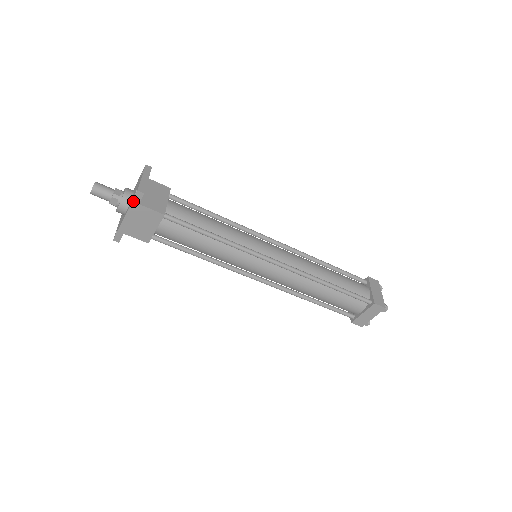
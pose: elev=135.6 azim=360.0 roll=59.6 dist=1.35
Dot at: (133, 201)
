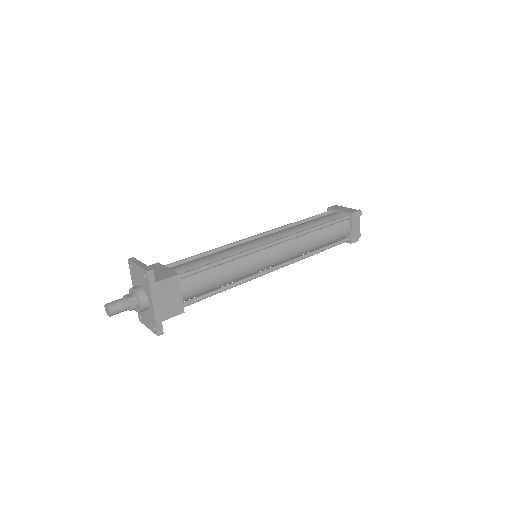
Dot at: (150, 284)
